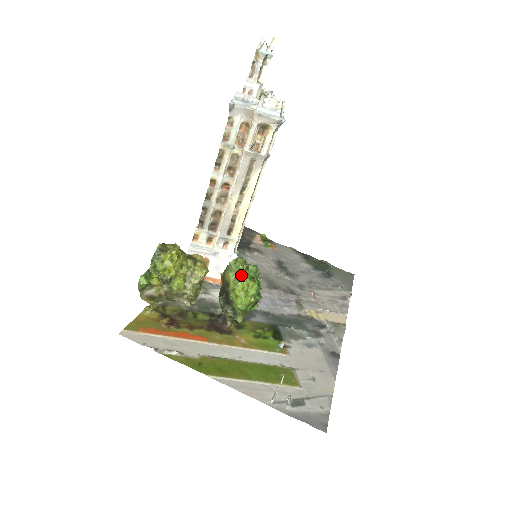
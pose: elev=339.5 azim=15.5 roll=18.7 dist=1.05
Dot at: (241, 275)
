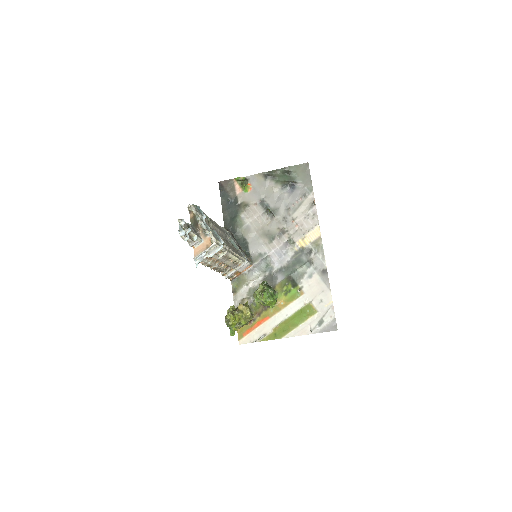
Dot at: (264, 303)
